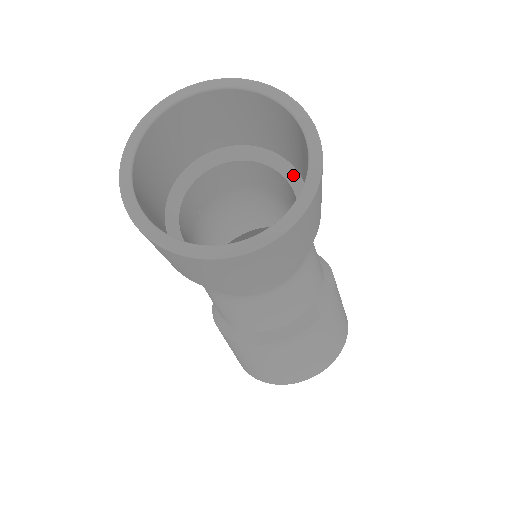
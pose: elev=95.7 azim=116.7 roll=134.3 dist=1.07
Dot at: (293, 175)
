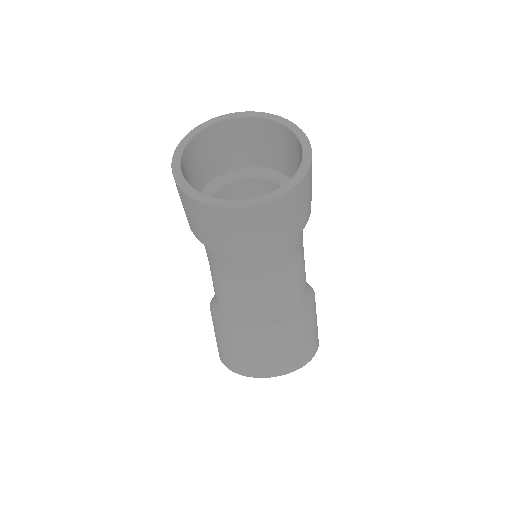
Dot at: occluded
